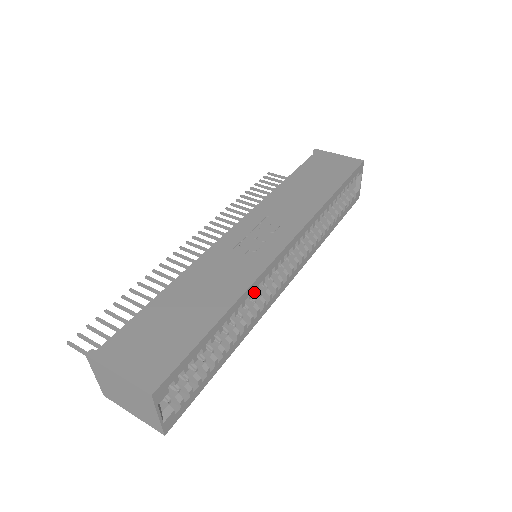
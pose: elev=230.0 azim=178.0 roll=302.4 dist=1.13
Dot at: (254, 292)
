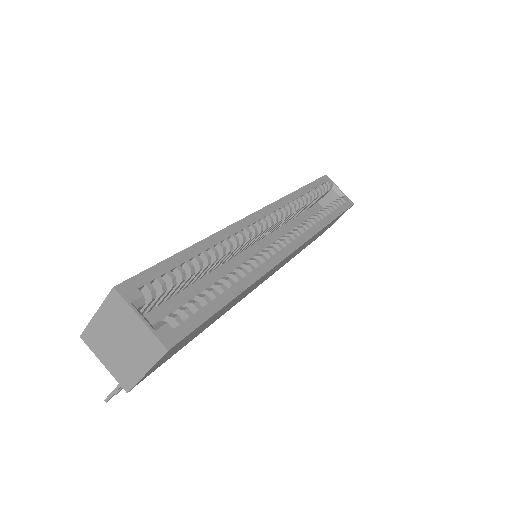
Dot at: (235, 243)
